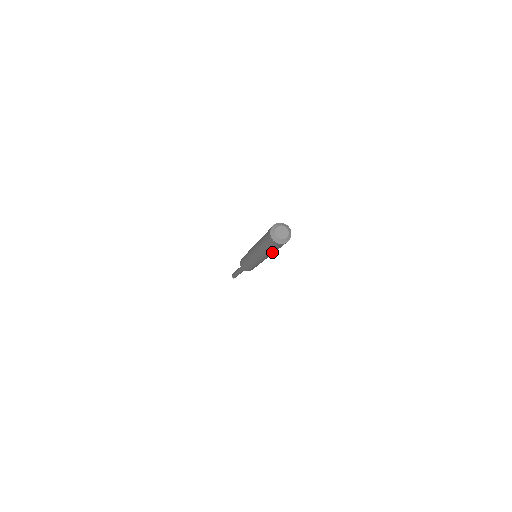
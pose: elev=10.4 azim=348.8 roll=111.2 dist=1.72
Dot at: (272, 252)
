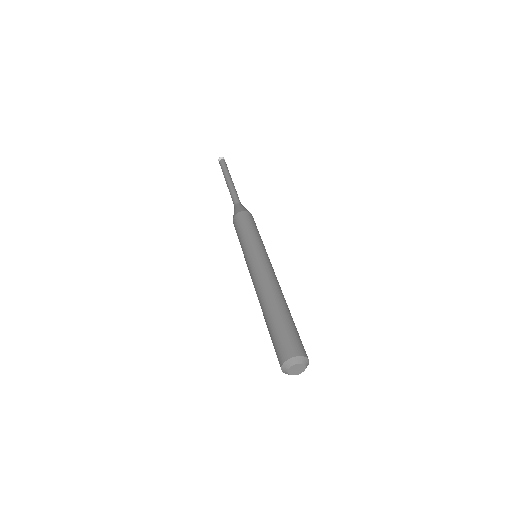
Dot at: occluded
